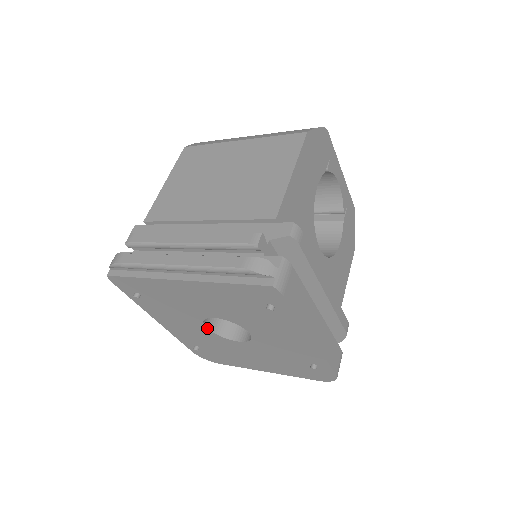
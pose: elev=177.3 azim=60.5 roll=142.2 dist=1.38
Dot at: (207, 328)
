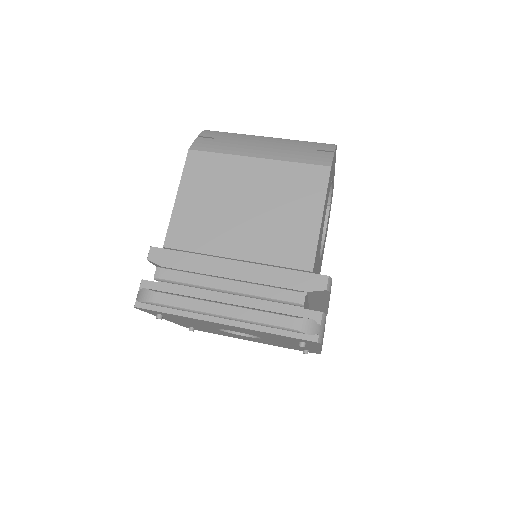
Dot at: (218, 329)
